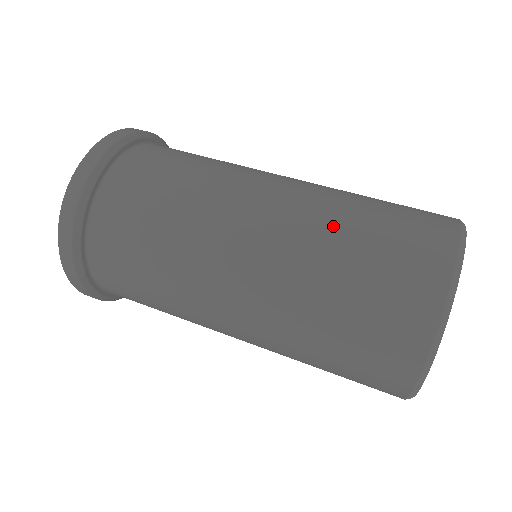
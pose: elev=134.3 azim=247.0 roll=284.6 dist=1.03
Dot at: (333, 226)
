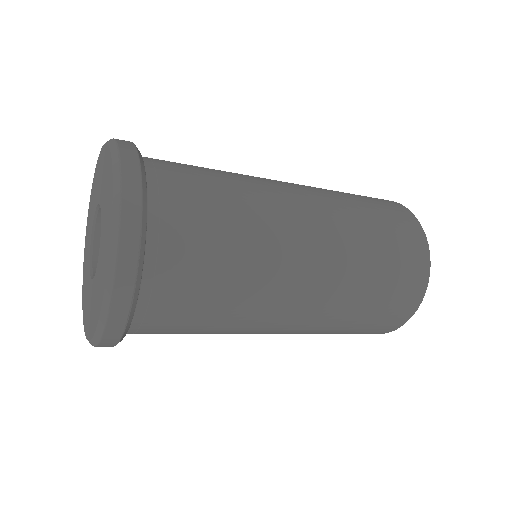
Dot at: (335, 192)
